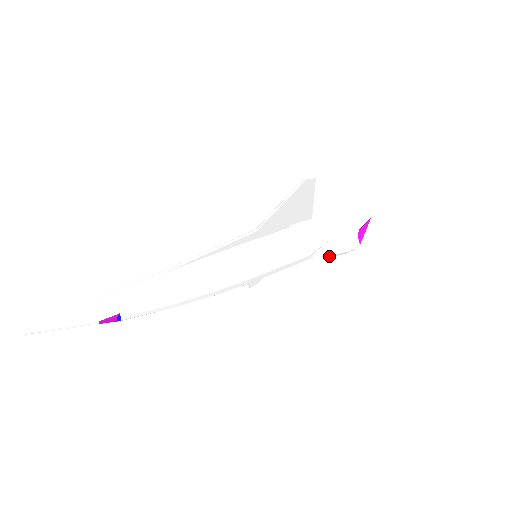
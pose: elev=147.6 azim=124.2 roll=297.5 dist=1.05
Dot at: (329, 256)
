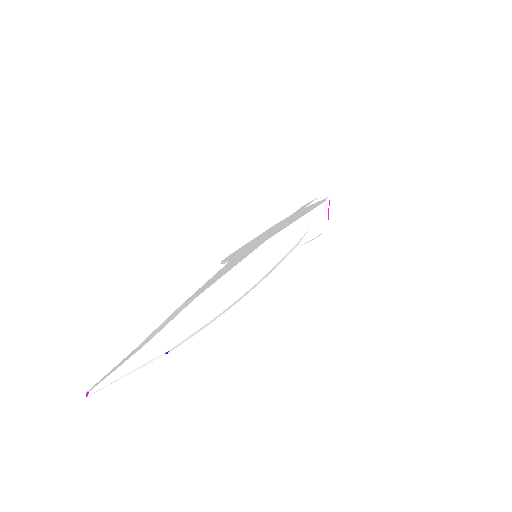
Dot at: (307, 242)
